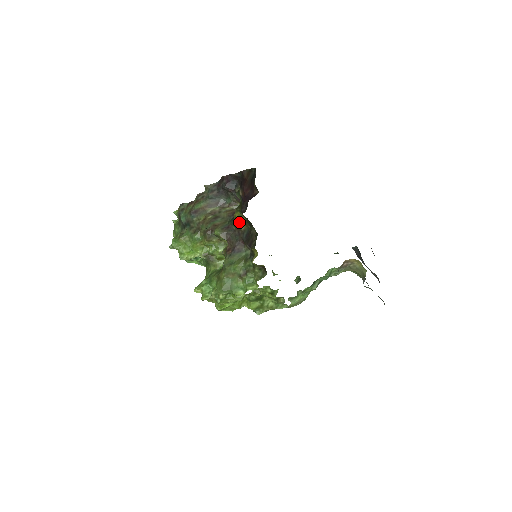
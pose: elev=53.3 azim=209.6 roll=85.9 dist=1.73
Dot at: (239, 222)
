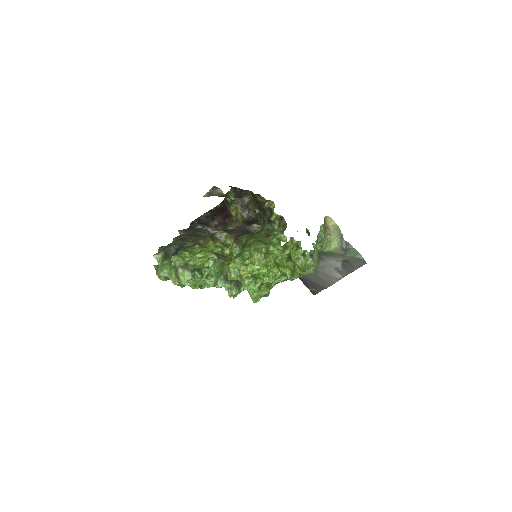
Dot at: (235, 218)
